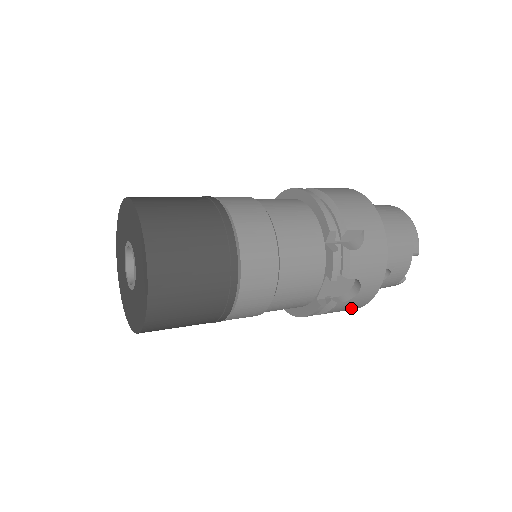
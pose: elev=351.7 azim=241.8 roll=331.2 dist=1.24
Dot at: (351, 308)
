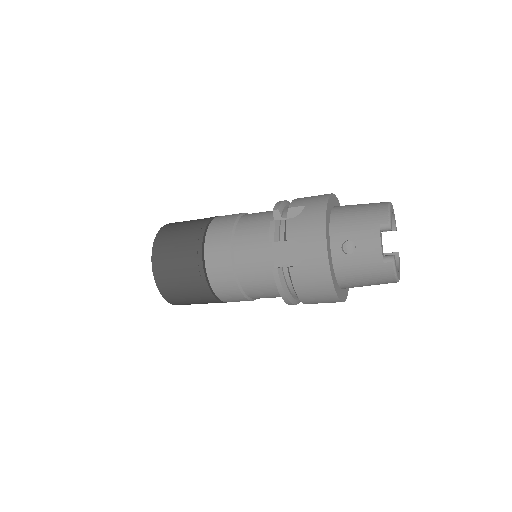
Dot at: (319, 281)
